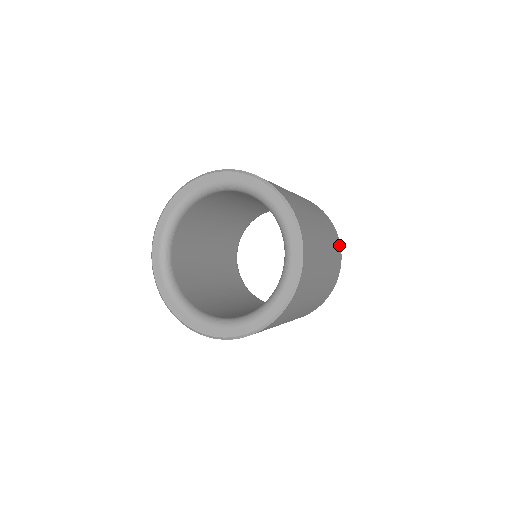
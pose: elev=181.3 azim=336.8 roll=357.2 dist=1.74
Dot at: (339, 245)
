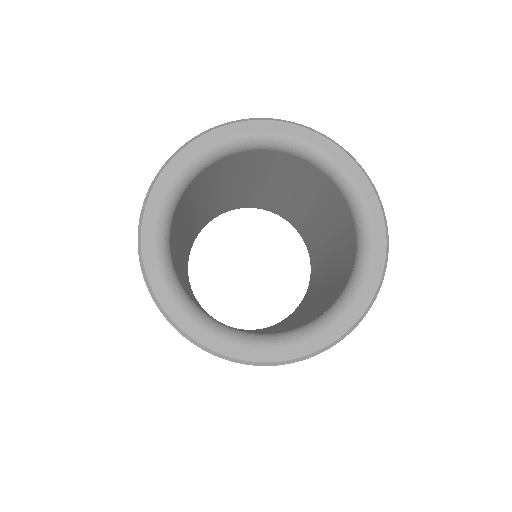
Dot at: occluded
